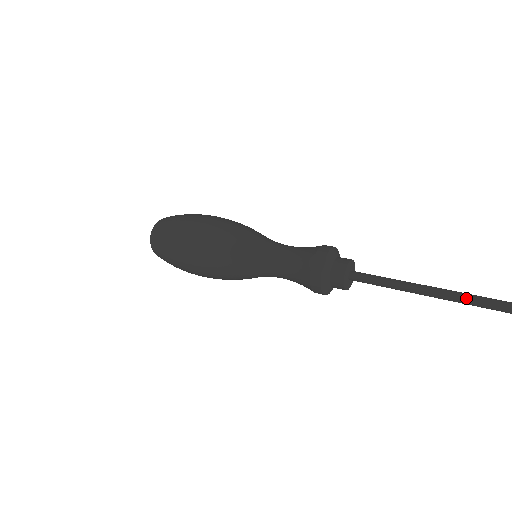
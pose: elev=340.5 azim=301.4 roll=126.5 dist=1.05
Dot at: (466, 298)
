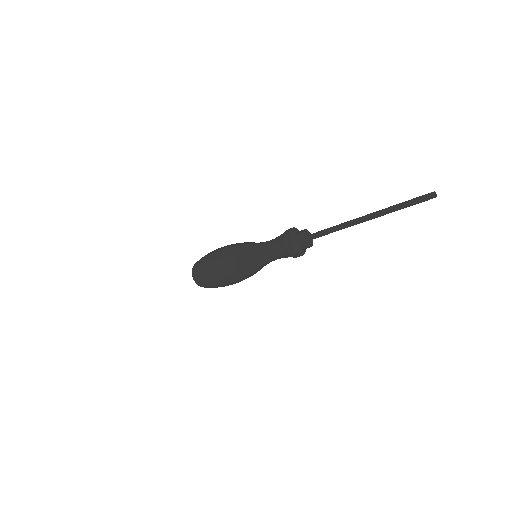
Dot at: (367, 217)
